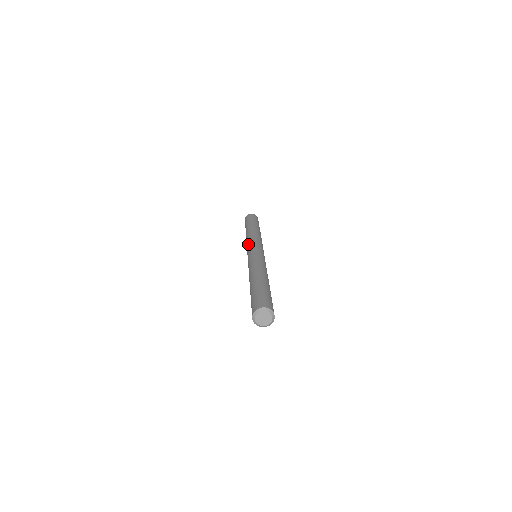
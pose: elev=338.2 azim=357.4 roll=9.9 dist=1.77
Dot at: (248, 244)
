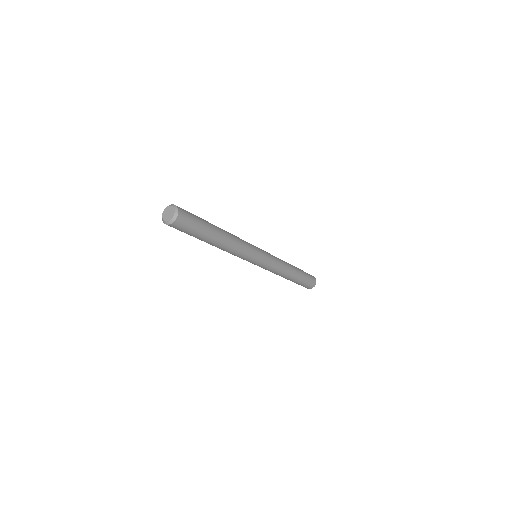
Dot at: occluded
